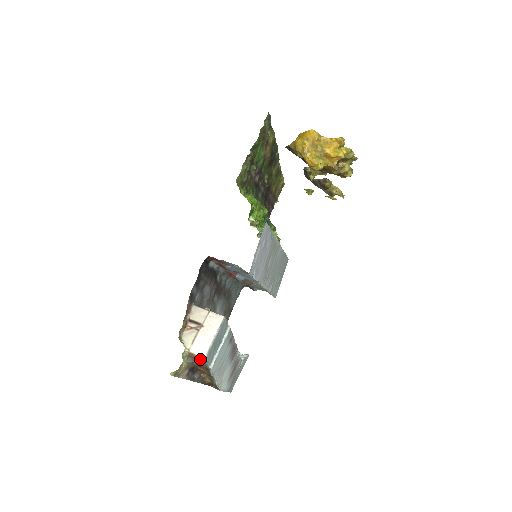
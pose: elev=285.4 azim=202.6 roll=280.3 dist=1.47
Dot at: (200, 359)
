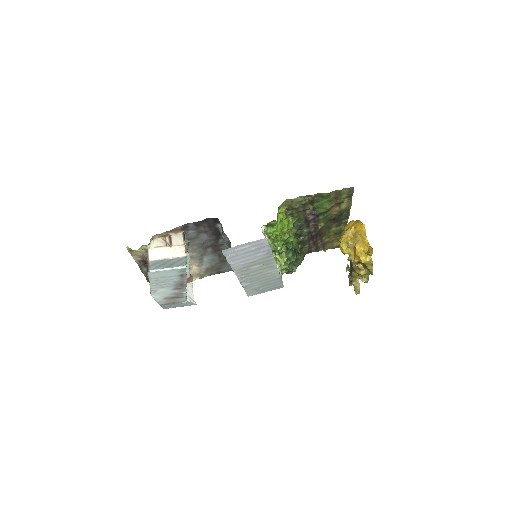
Dot at: (147, 258)
